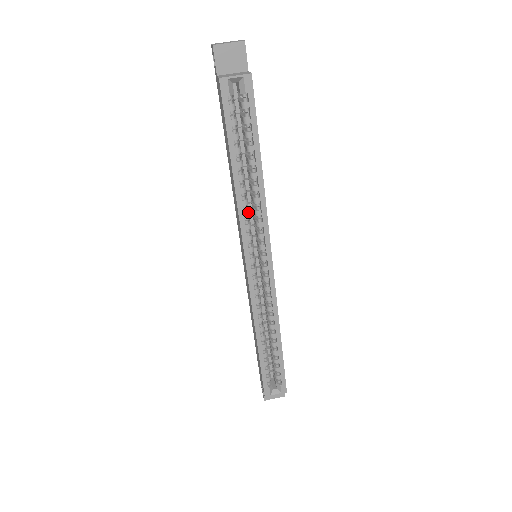
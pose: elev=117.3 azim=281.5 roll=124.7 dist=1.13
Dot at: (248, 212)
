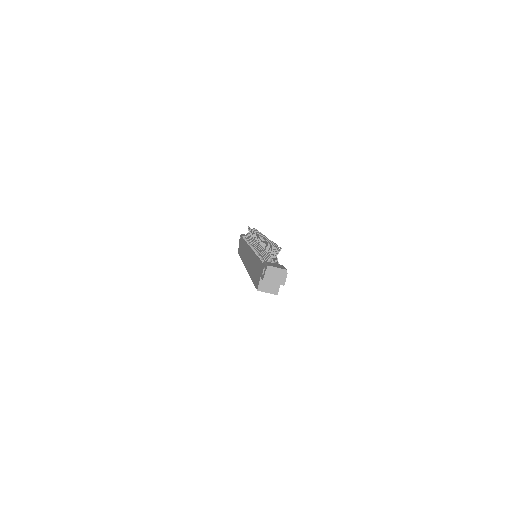
Dot at: occluded
